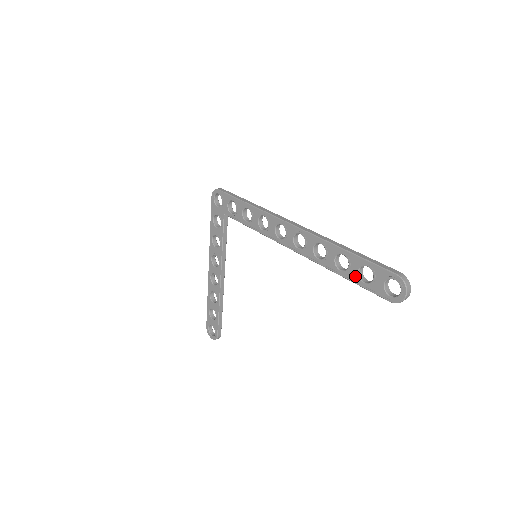
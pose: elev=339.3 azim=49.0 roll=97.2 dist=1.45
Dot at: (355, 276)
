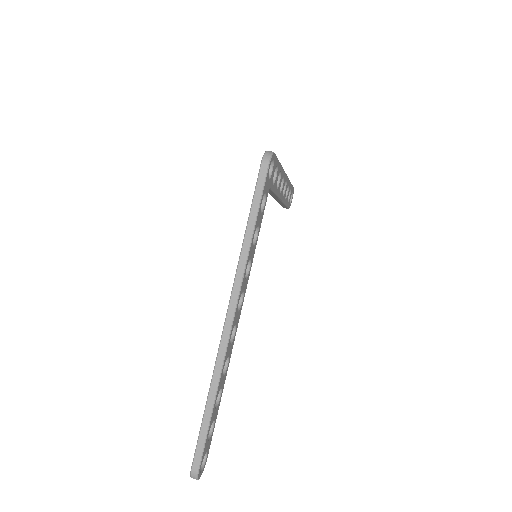
Dot at: occluded
